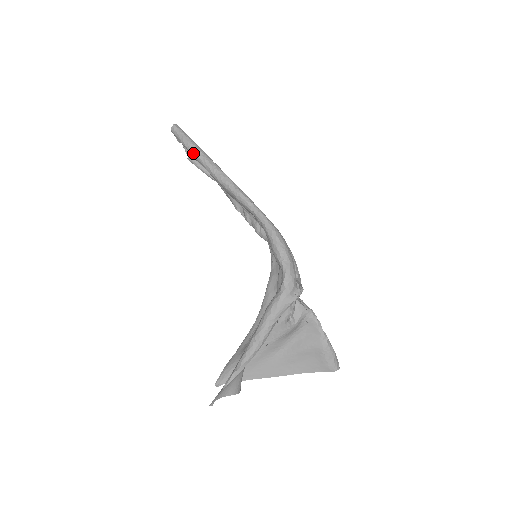
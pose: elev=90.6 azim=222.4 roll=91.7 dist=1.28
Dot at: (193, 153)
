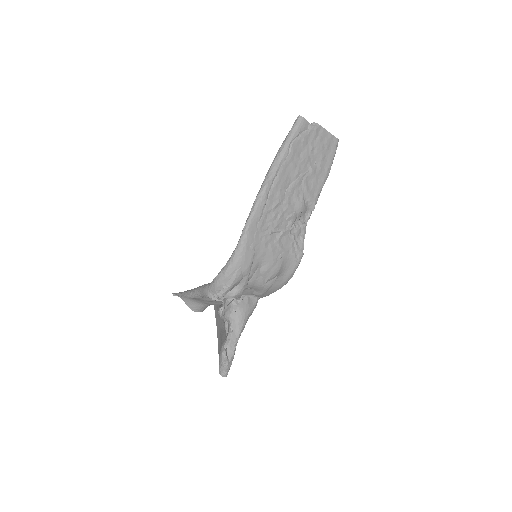
Dot at: (280, 147)
